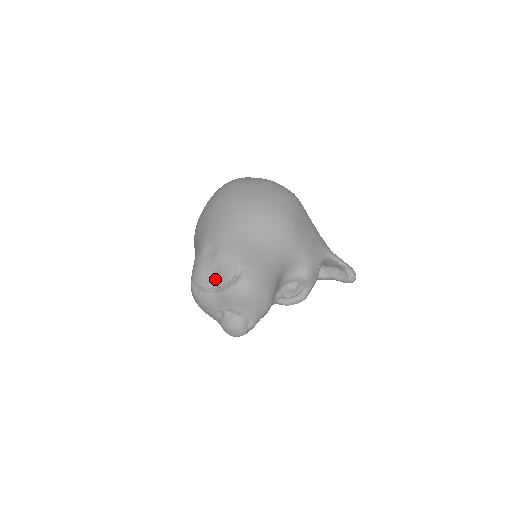
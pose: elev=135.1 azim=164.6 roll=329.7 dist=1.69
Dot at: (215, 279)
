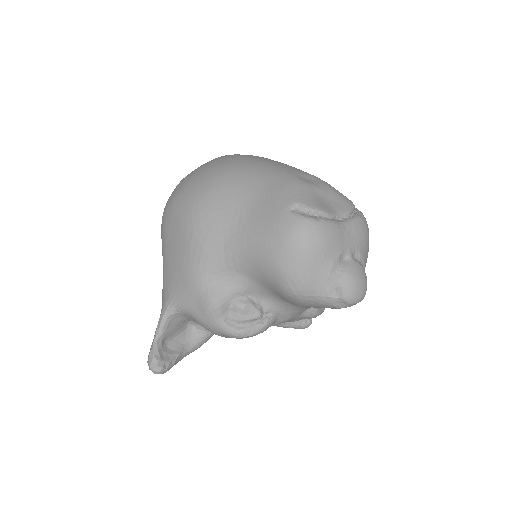
Dot at: (335, 206)
